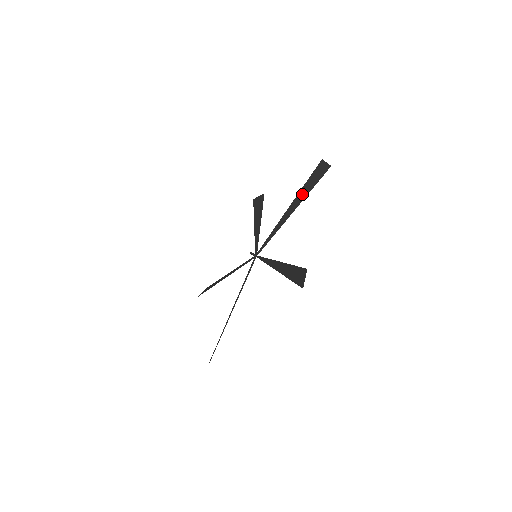
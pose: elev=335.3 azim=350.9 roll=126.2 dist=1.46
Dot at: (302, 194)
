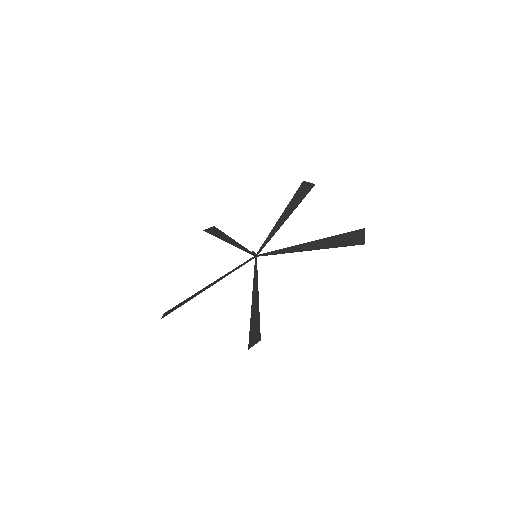
Dot at: (326, 243)
